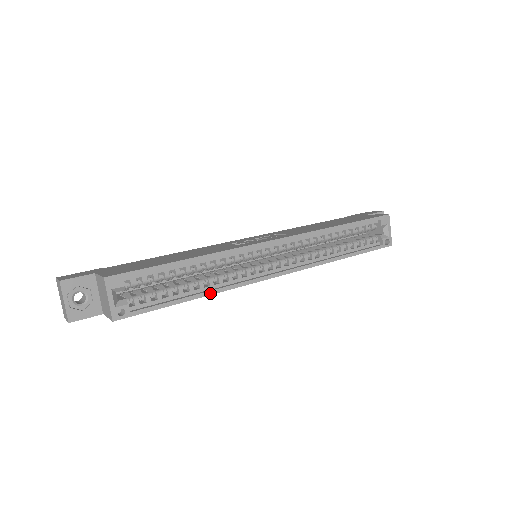
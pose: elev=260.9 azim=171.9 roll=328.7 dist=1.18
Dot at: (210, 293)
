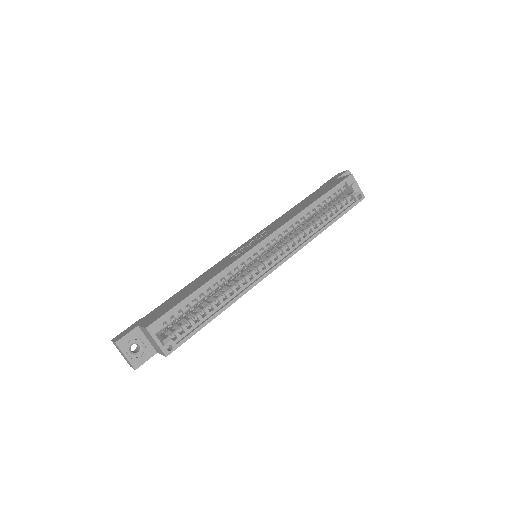
Dot at: (230, 304)
